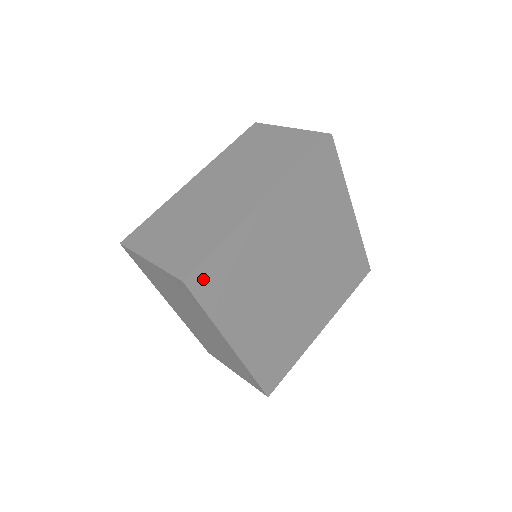
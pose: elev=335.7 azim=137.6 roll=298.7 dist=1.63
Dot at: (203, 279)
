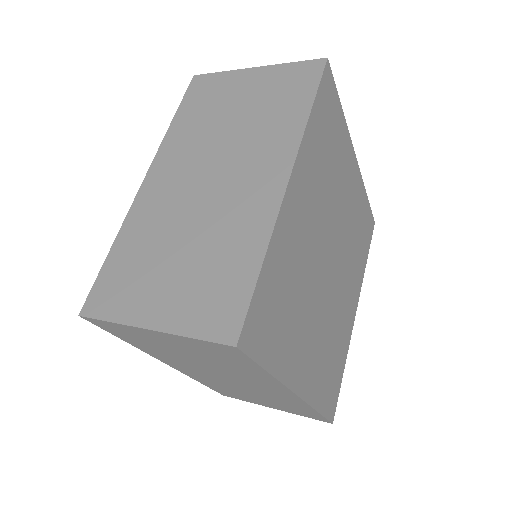
Dot at: (255, 327)
